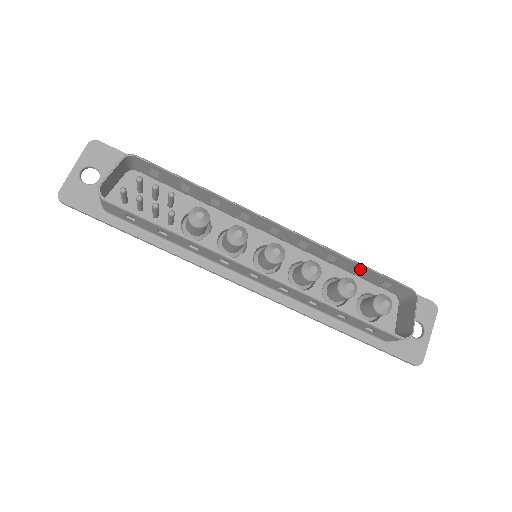
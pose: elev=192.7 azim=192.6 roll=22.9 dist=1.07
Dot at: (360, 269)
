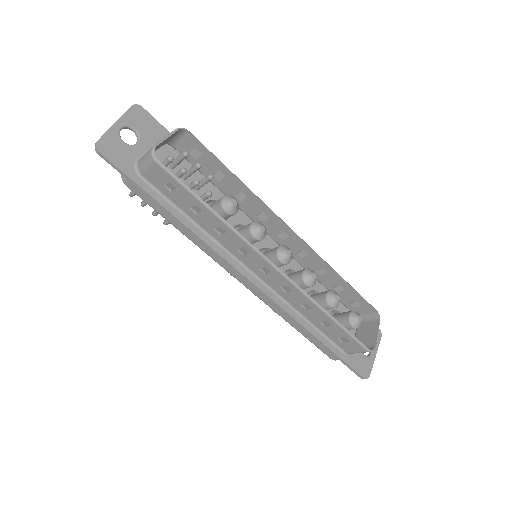
Dot at: (342, 286)
